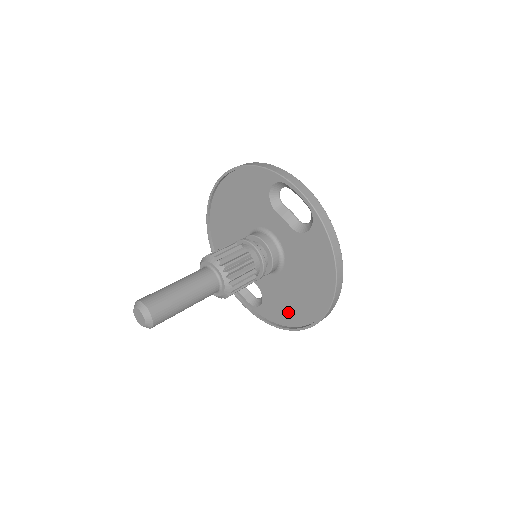
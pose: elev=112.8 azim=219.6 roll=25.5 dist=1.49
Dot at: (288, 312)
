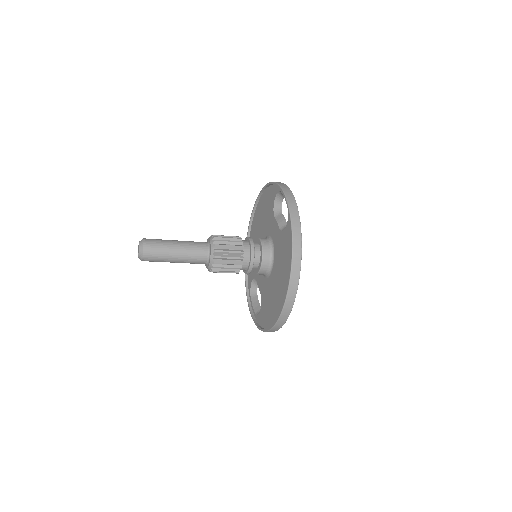
Dot at: (270, 313)
